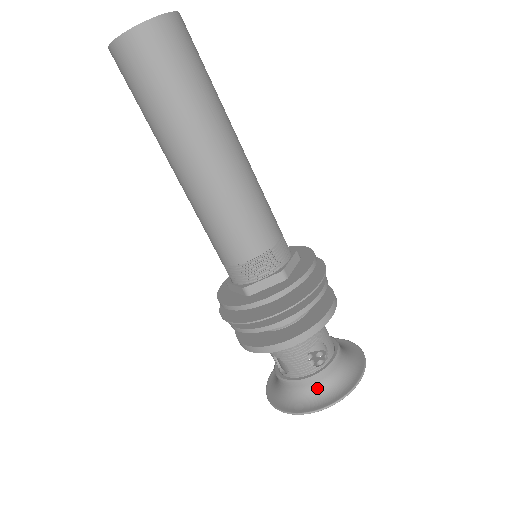
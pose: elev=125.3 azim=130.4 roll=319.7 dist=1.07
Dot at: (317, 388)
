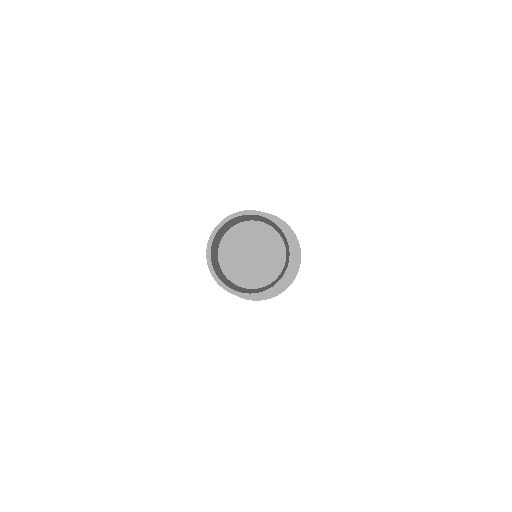
Dot at: occluded
